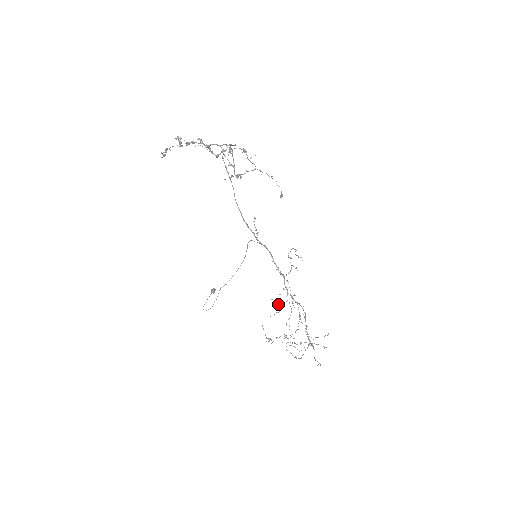
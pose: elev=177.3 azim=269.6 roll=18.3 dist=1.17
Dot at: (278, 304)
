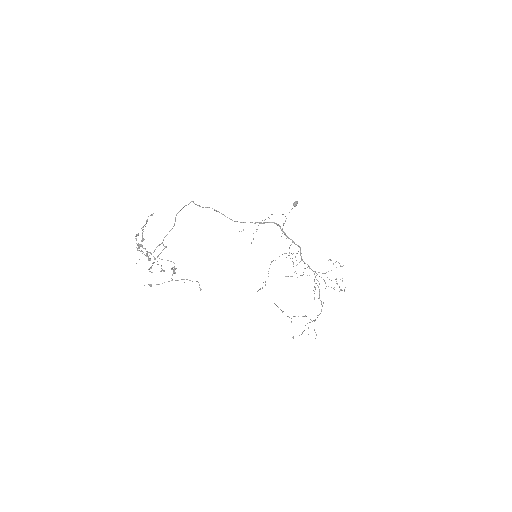
Dot at: occluded
